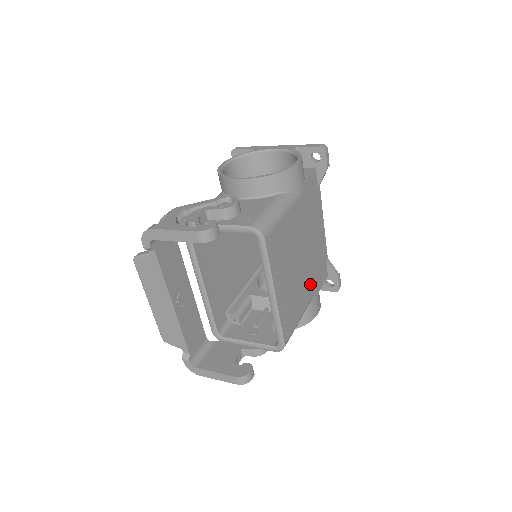
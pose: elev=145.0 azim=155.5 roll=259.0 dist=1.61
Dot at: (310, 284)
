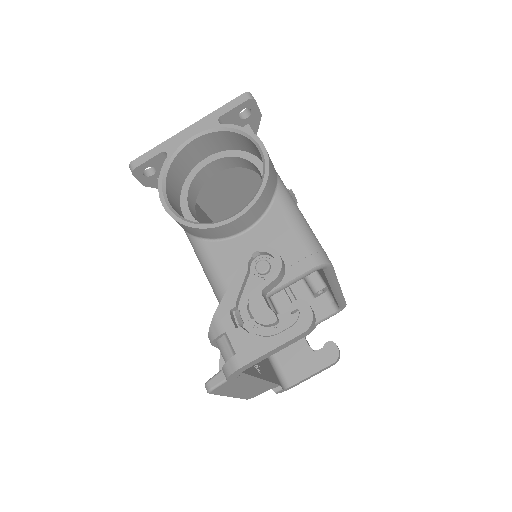
Dot at: occluded
